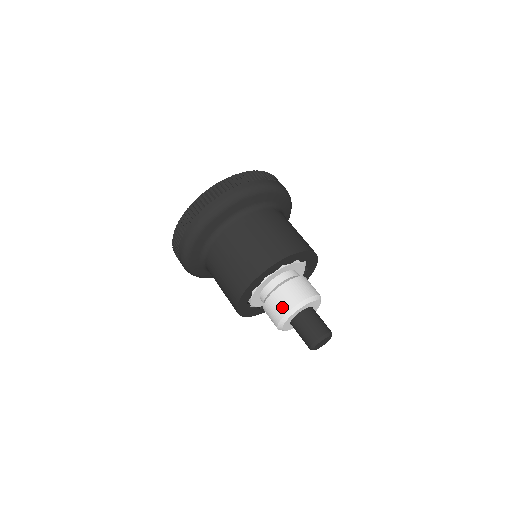
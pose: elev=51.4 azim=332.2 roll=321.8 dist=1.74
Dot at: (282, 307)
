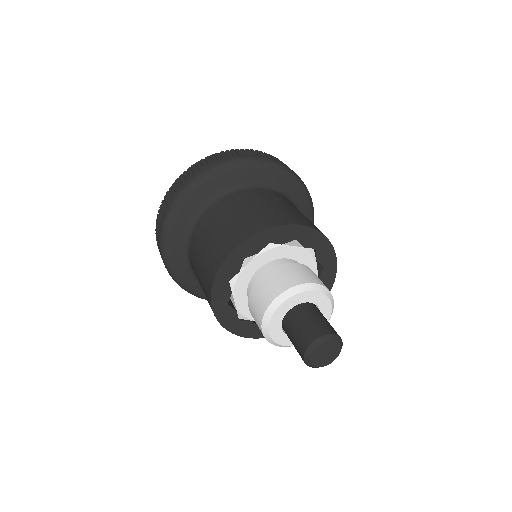
Dot at: (265, 298)
